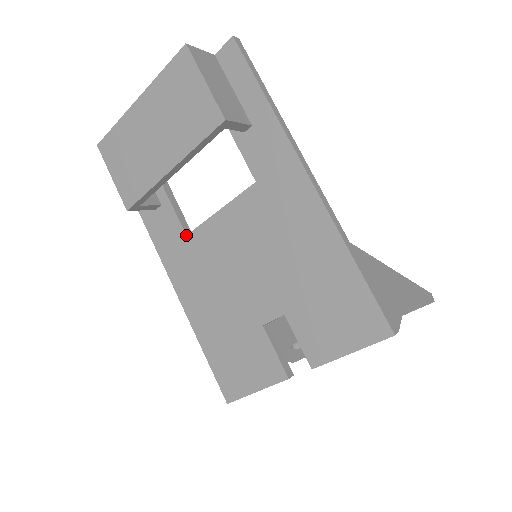
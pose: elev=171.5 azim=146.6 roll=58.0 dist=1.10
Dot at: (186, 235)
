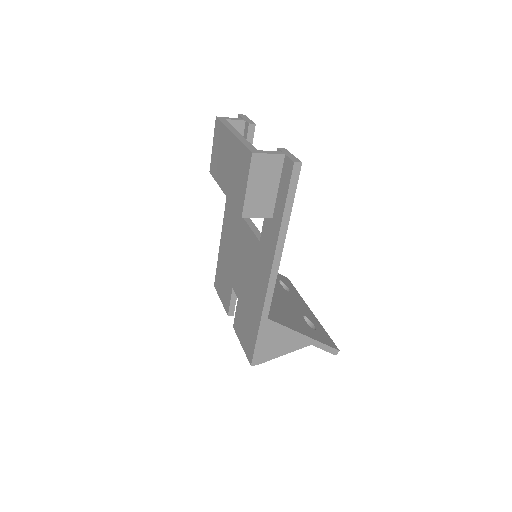
Dot at: occluded
